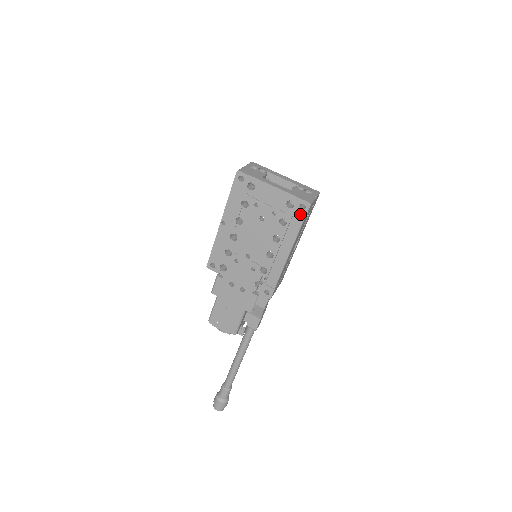
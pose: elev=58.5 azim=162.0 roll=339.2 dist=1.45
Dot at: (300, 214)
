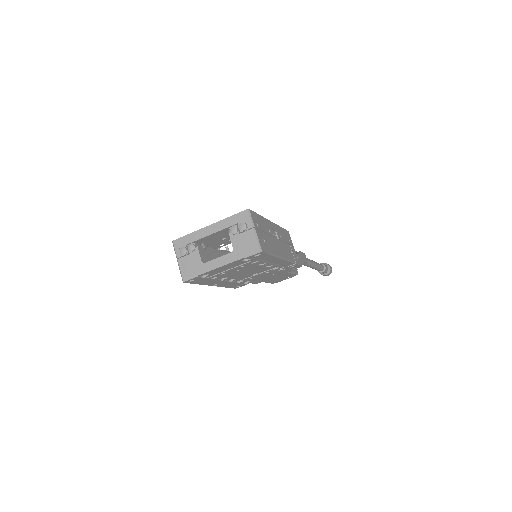
Dot at: (261, 256)
